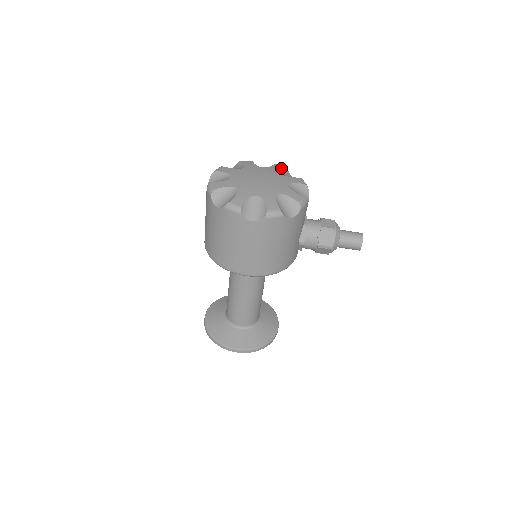
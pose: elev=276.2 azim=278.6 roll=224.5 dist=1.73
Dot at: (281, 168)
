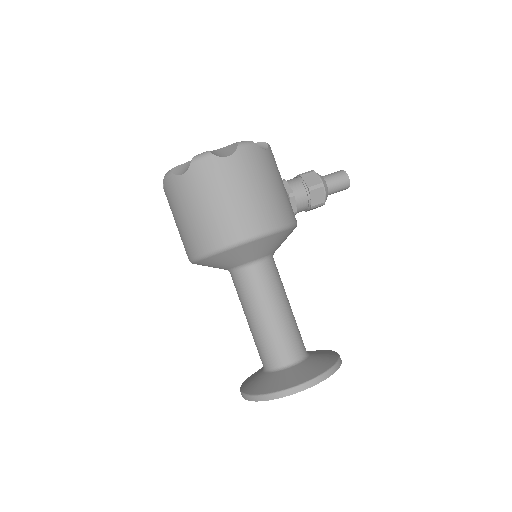
Dot at: occluded
